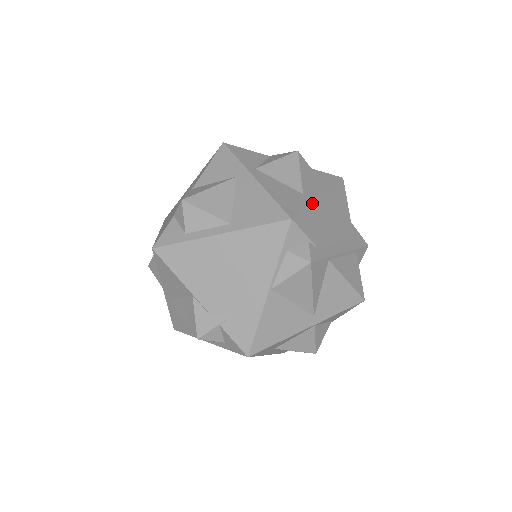
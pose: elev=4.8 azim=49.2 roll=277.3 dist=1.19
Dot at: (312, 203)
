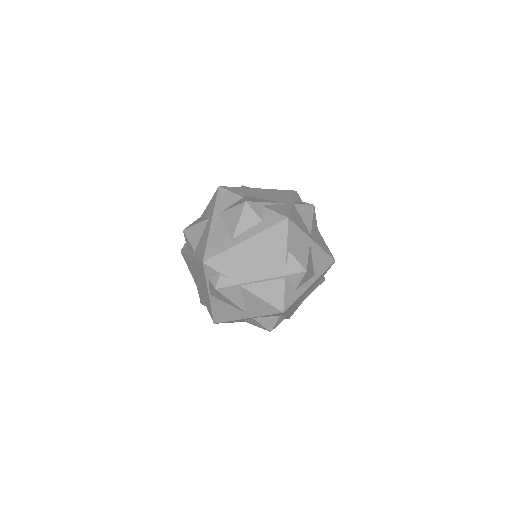
Dot at: (232, 248)
